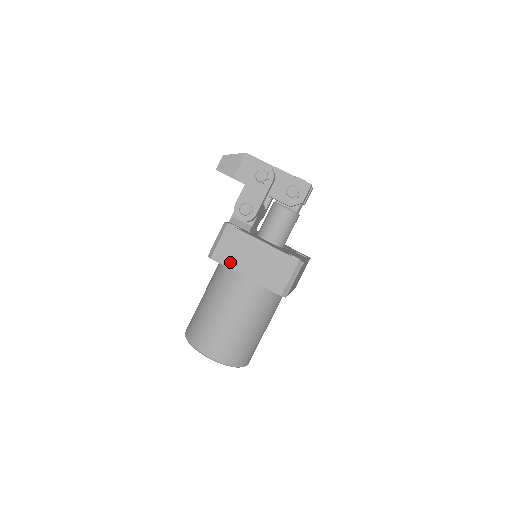
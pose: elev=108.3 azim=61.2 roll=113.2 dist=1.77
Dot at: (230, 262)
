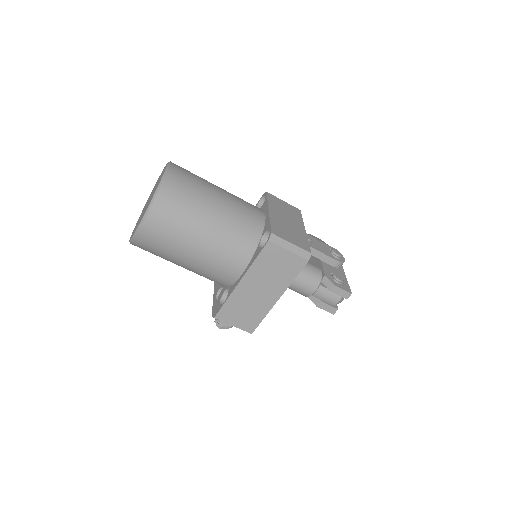
Dot at: (273, 203)
